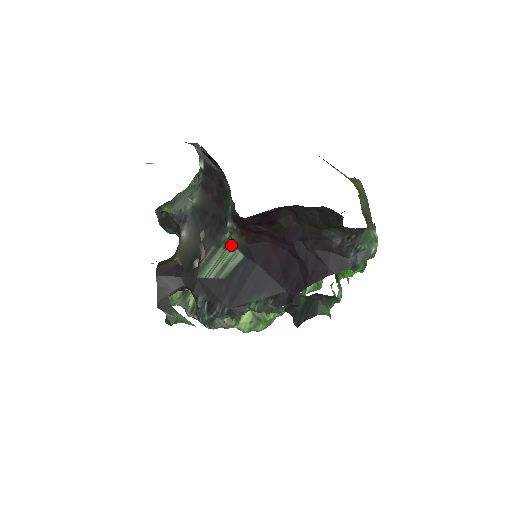
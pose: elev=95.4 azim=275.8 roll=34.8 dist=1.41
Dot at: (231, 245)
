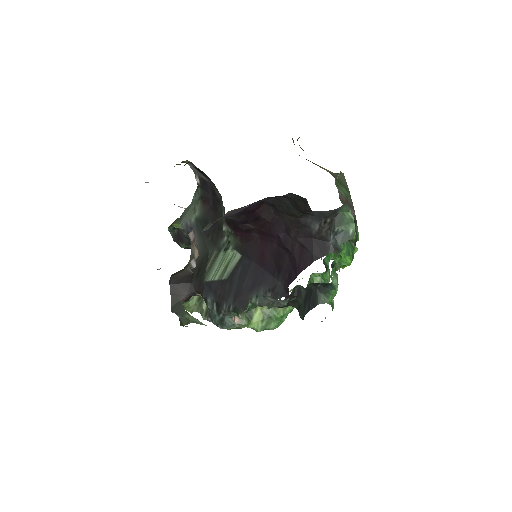
Dot at: (229, 247)
